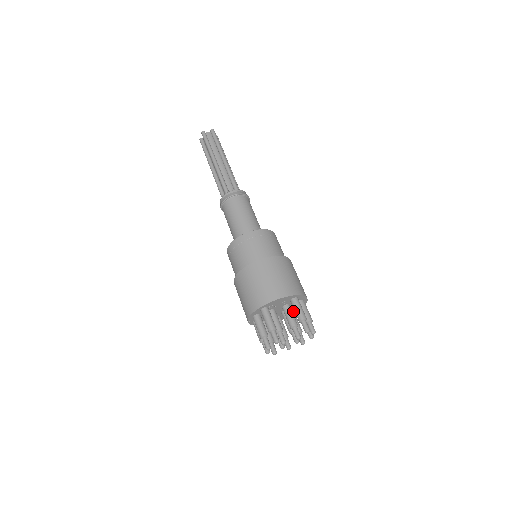
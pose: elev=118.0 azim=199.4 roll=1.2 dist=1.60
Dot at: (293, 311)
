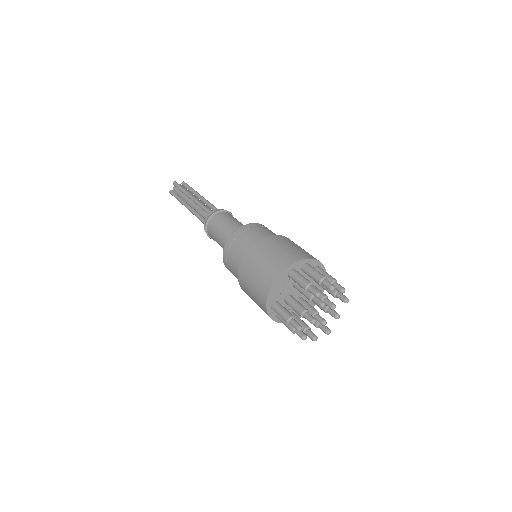
Dot at: occluded
